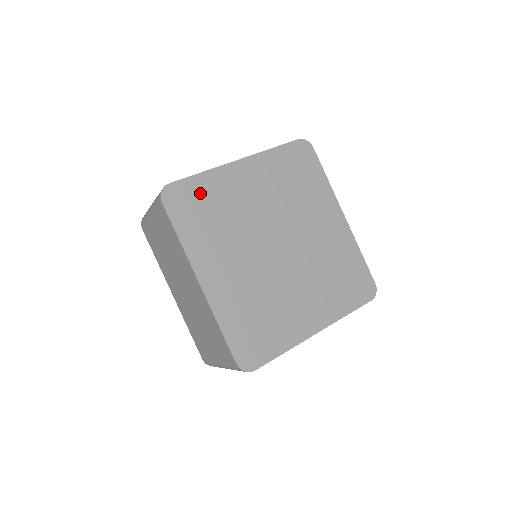
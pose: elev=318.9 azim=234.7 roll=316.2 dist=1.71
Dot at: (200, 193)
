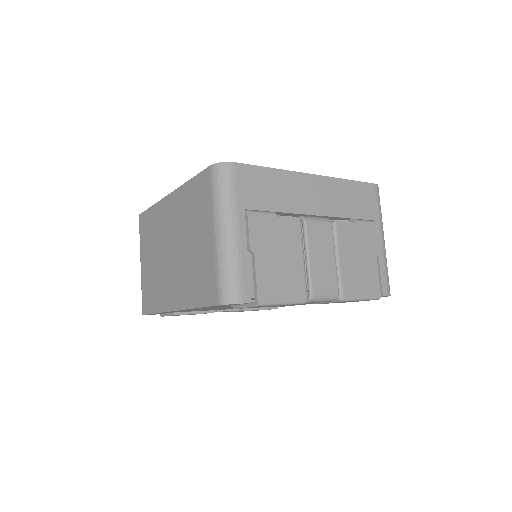
Dot at: occluded
